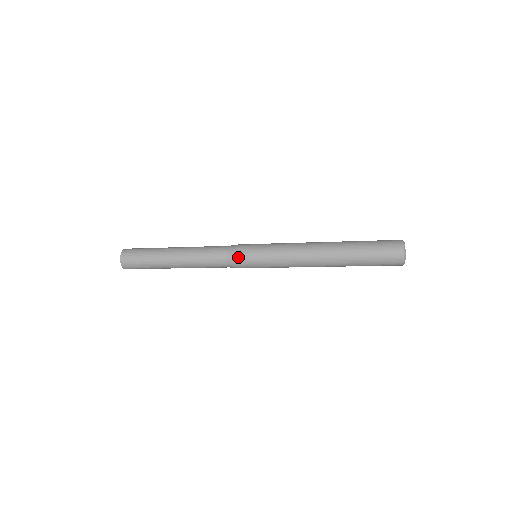
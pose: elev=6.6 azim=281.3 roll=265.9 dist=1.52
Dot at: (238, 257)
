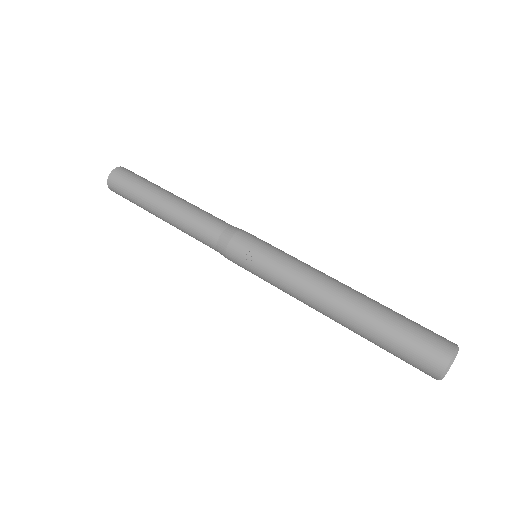
Dot at: (230, 247)
